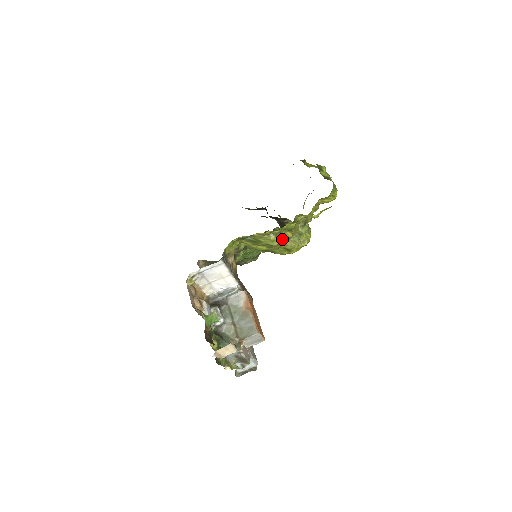
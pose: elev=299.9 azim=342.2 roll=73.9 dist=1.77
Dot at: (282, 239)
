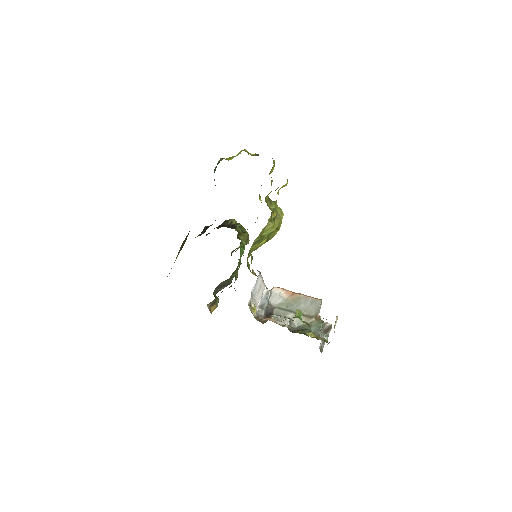
Dot at: (273, 222)
